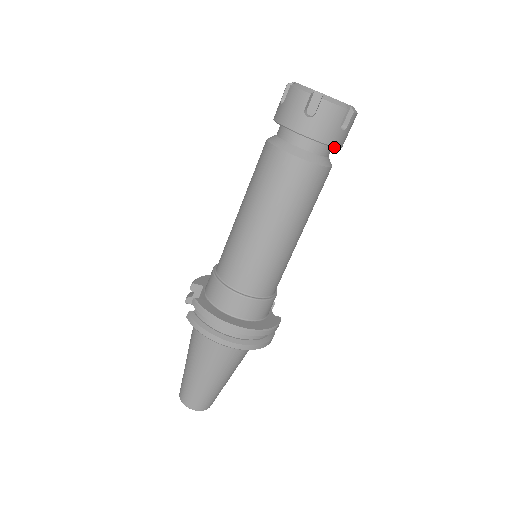
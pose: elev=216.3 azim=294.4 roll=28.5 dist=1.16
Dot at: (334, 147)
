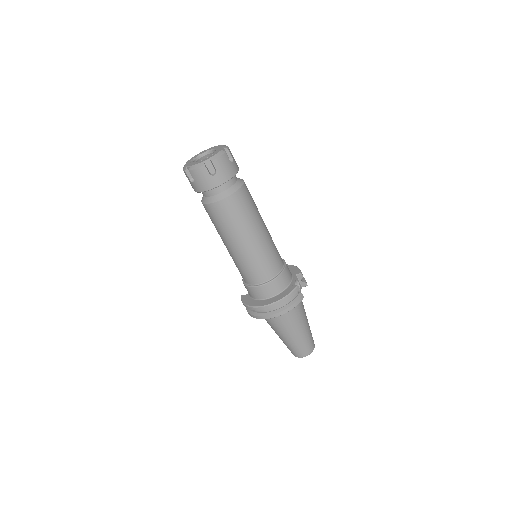
Dot at: (220, 185)
